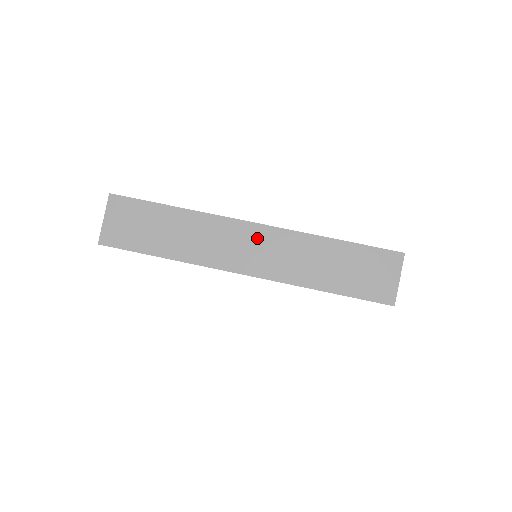
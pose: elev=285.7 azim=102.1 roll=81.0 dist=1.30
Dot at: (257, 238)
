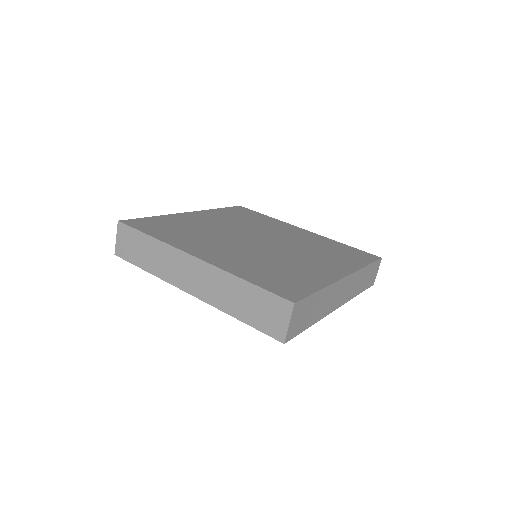
Dot at: (197, 269)
